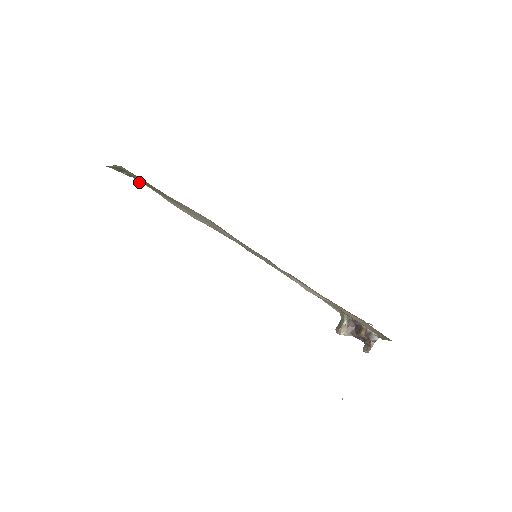
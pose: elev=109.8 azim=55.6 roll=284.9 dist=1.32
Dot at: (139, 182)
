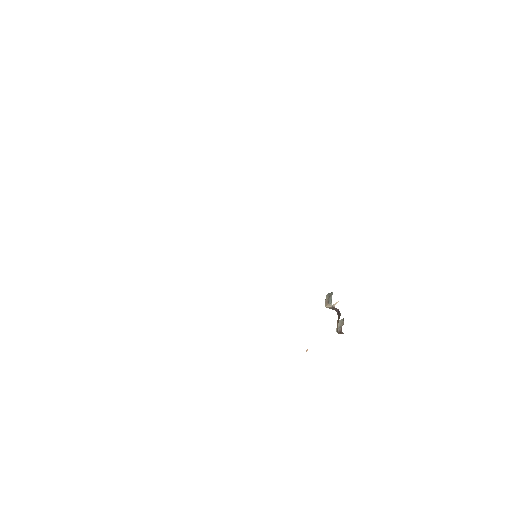
Dot at: occluded
